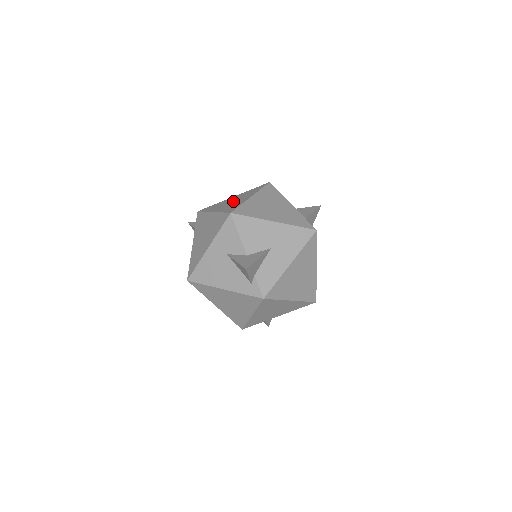
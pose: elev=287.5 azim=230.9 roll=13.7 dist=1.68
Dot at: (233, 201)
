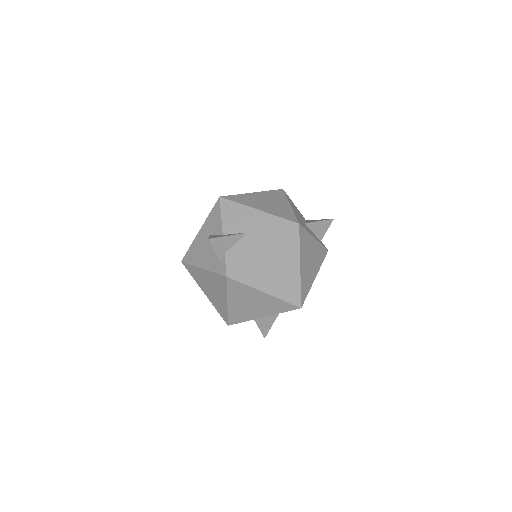
Dot at: occluded
